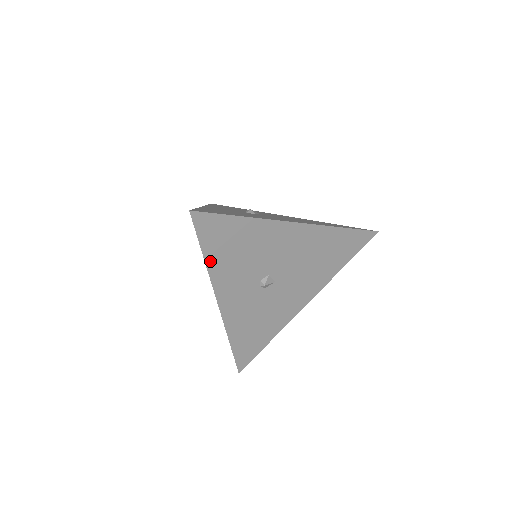
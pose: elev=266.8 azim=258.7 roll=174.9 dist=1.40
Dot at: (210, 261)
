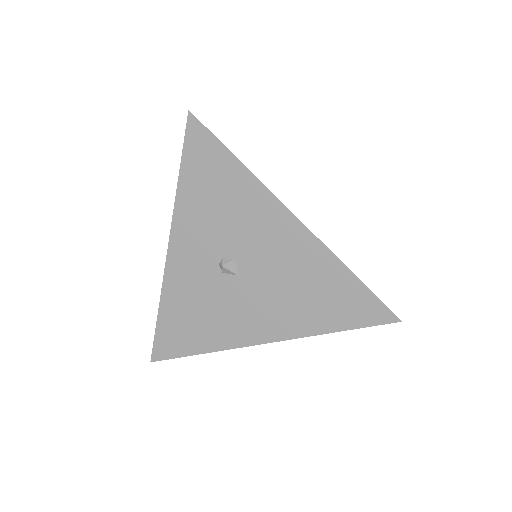
Dot at: (183, 187)
